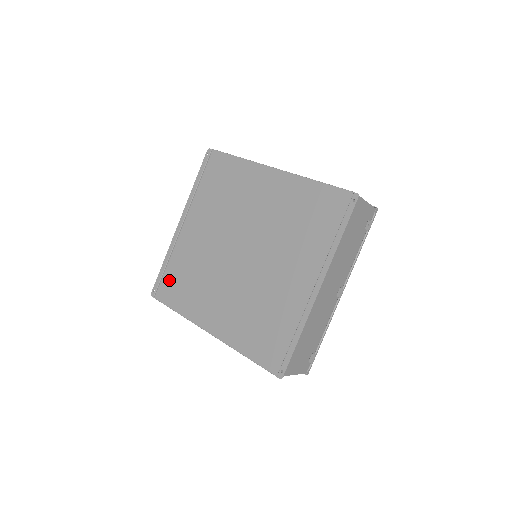
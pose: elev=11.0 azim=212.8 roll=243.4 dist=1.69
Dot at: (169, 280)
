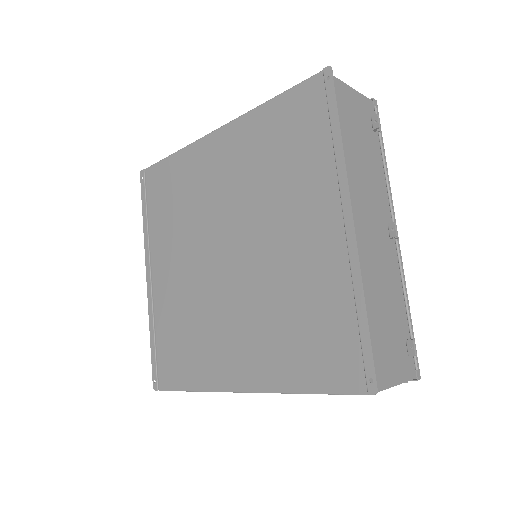
Dot at: (165, 355)
